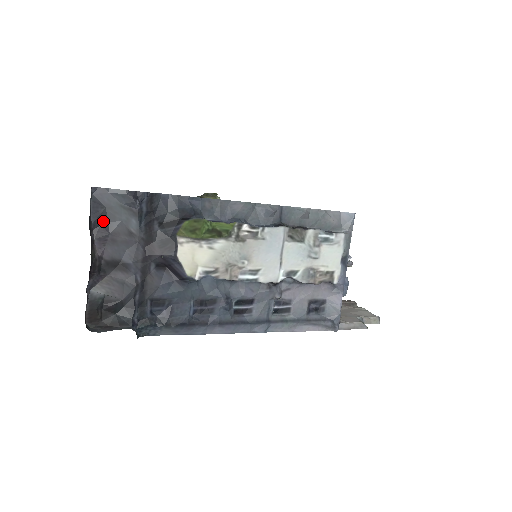
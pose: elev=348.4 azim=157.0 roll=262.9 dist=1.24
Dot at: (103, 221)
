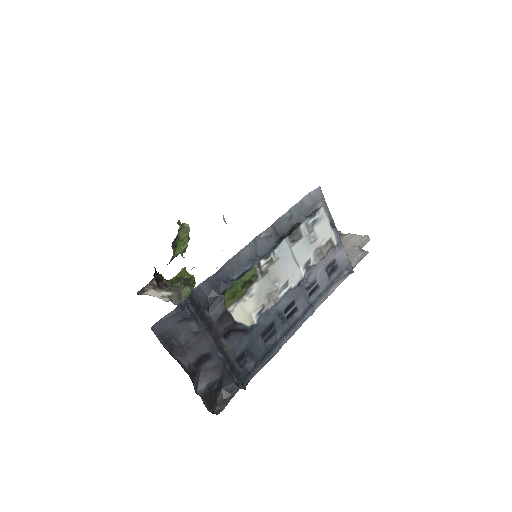
Dot at: (173, 342)
